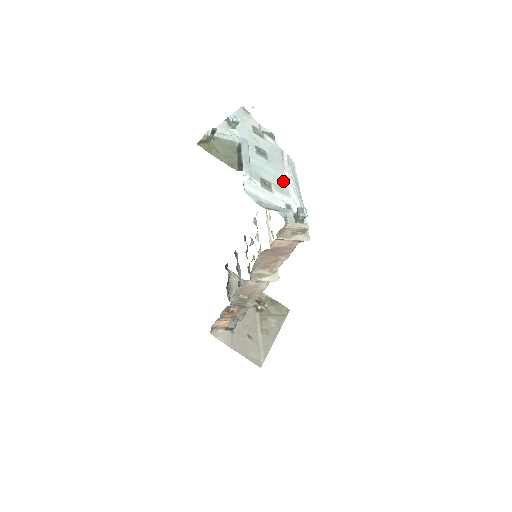
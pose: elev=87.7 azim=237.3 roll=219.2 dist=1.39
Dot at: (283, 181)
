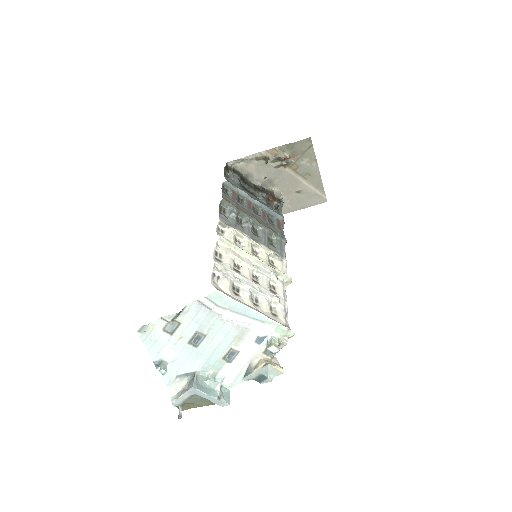
Dot at: (232, 328)
